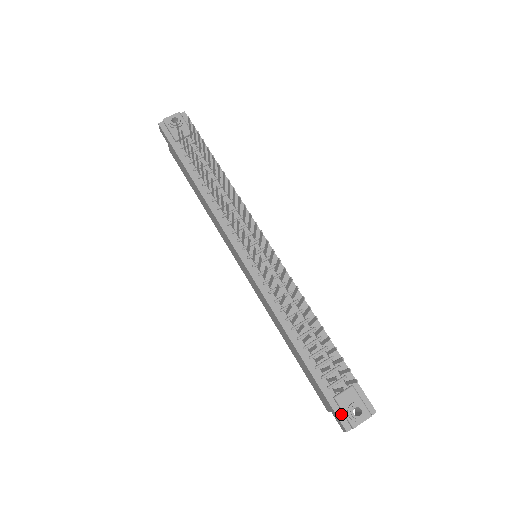
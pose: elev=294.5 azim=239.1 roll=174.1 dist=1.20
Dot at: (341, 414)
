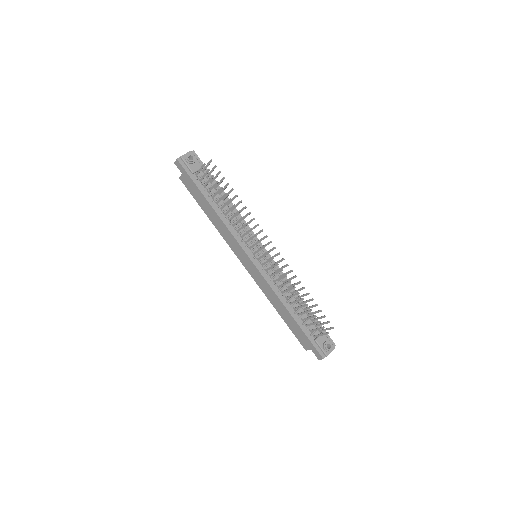
Dot at: (319, 349)
